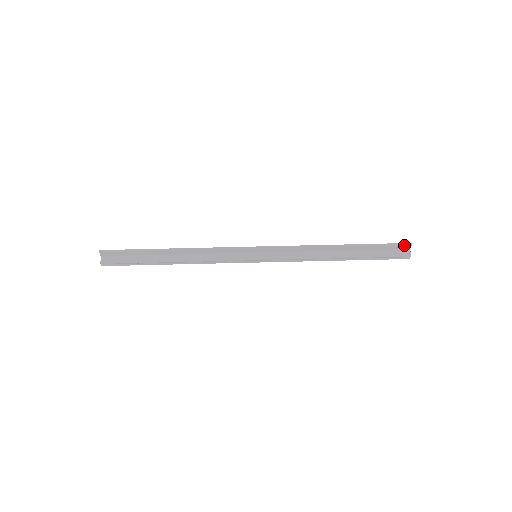
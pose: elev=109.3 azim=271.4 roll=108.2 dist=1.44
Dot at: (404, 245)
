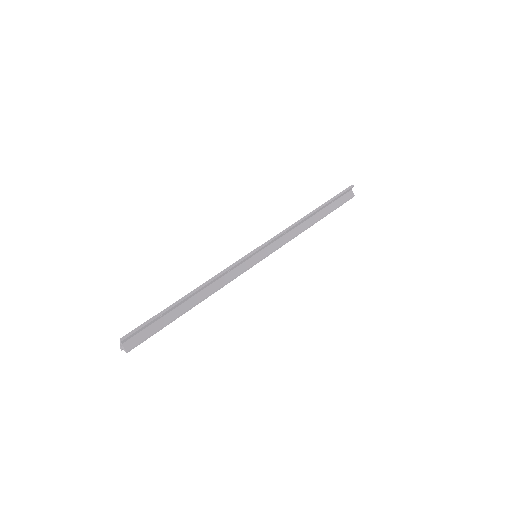
Dot at: (350, 189)
